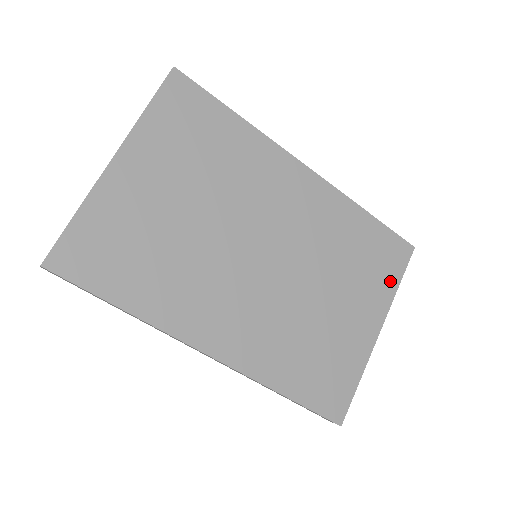
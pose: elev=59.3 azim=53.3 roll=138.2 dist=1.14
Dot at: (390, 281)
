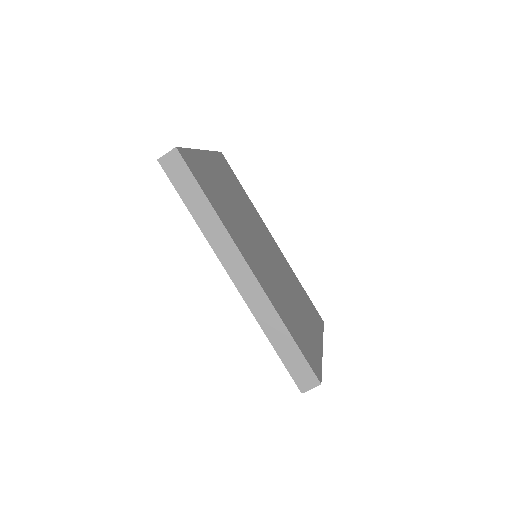
Dot at: (319, 326)
